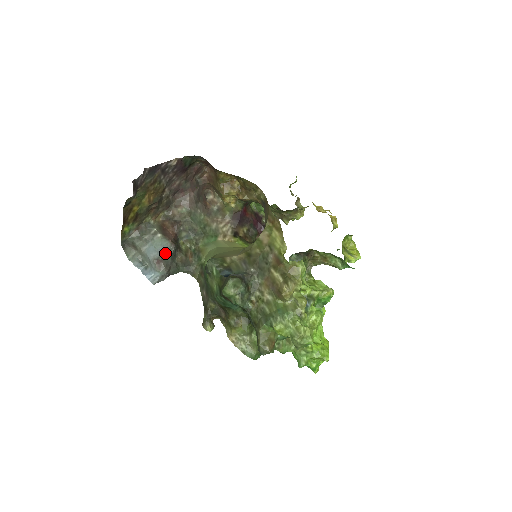
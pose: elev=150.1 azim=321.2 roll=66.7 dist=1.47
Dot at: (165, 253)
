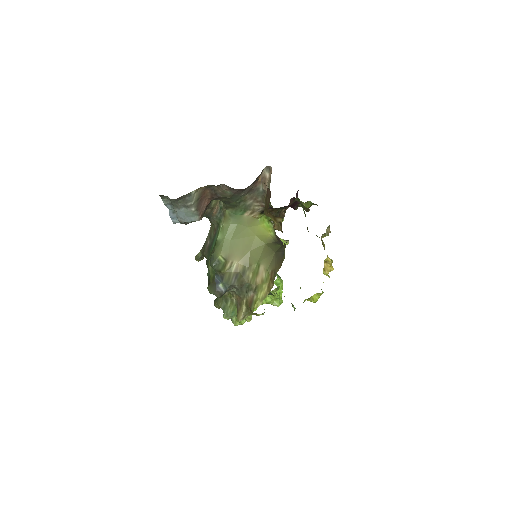
Dot at: (191, 222)
